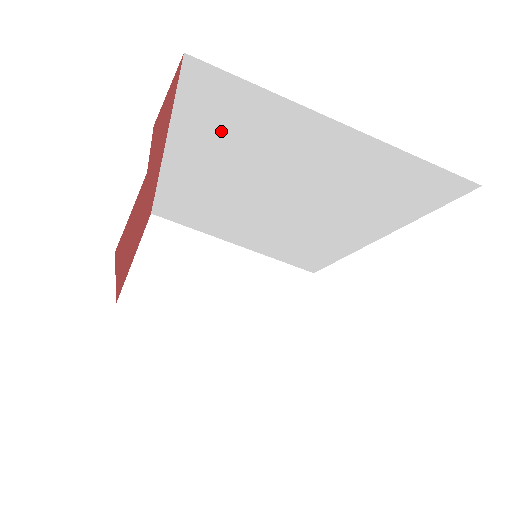
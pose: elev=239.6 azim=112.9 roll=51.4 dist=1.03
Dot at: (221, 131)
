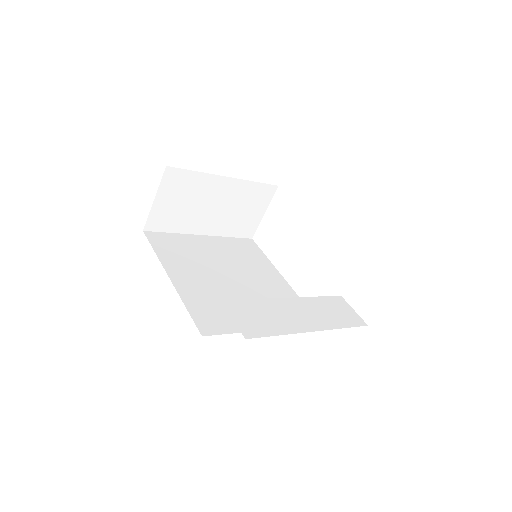
Dot at: occluded
